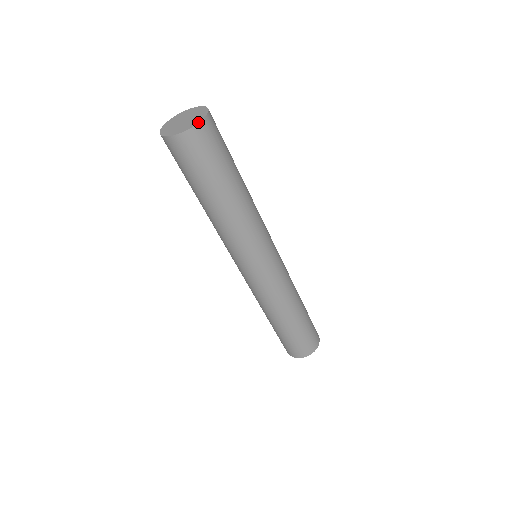
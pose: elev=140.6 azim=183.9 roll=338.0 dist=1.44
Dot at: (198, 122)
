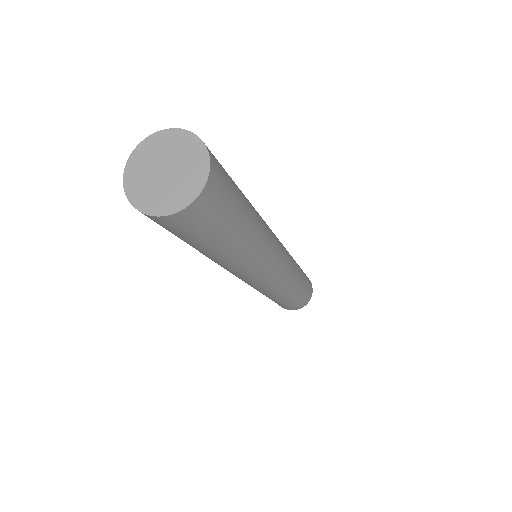
Dot at: (176, 210)
